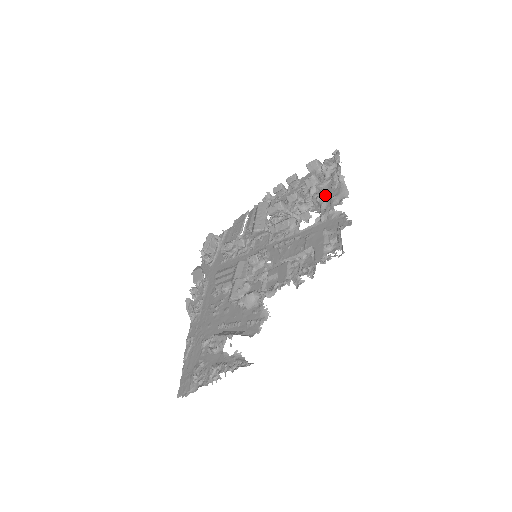
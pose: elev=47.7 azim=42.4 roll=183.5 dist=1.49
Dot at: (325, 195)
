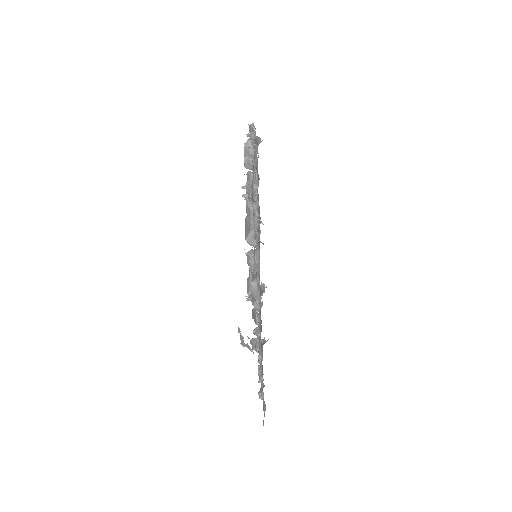
Dot at: occluded
